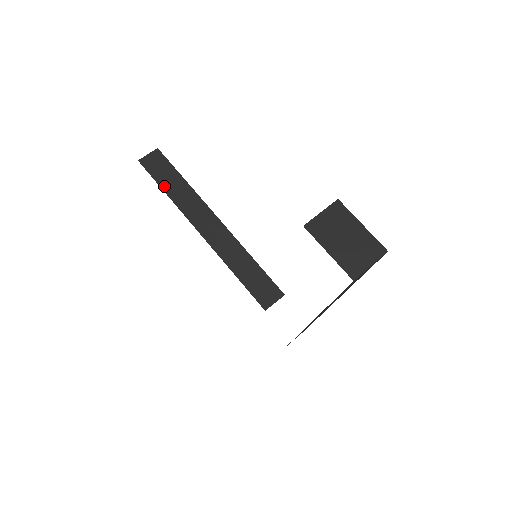
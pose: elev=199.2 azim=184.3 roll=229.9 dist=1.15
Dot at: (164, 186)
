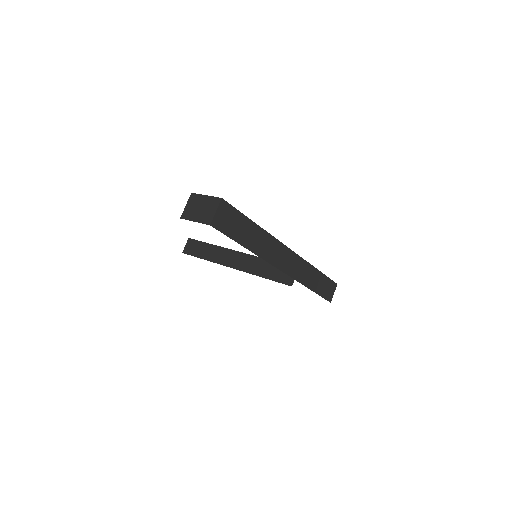
Dot at: (201, 256)
